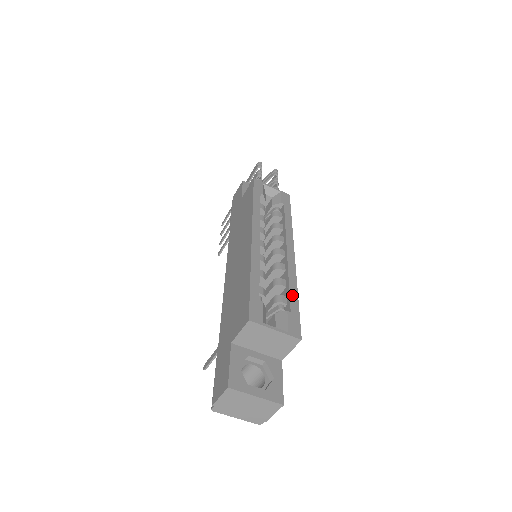
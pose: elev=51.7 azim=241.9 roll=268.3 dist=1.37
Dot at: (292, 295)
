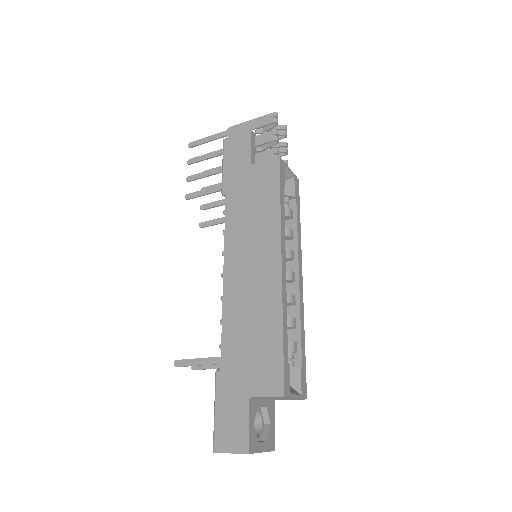
Dot at: (302, 343)
